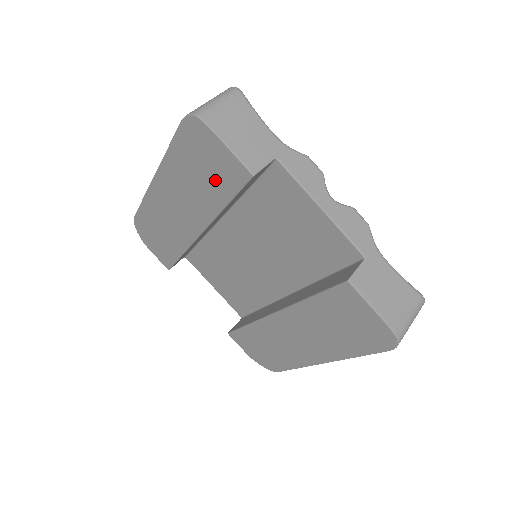
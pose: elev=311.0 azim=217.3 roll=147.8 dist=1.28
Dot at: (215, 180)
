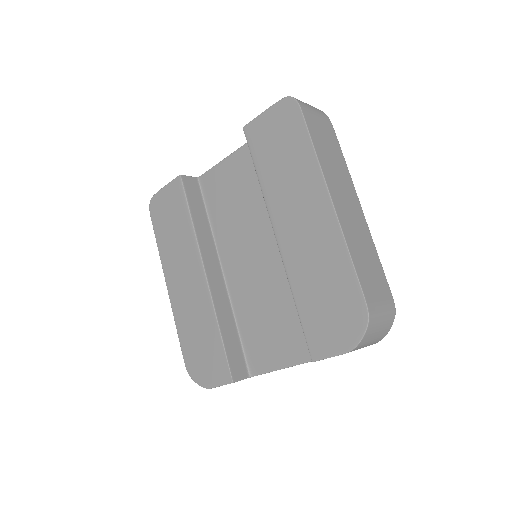
Dot at: (177, 213)
